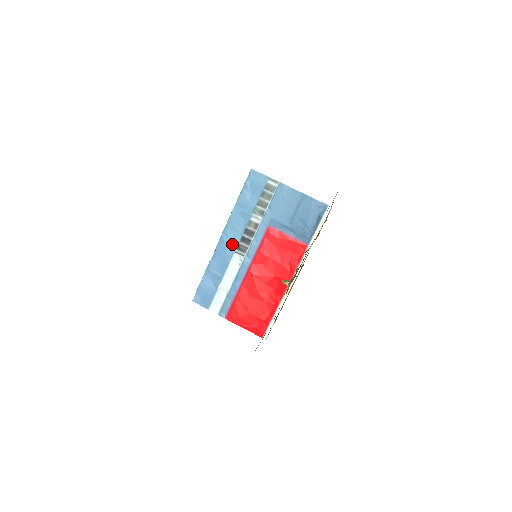
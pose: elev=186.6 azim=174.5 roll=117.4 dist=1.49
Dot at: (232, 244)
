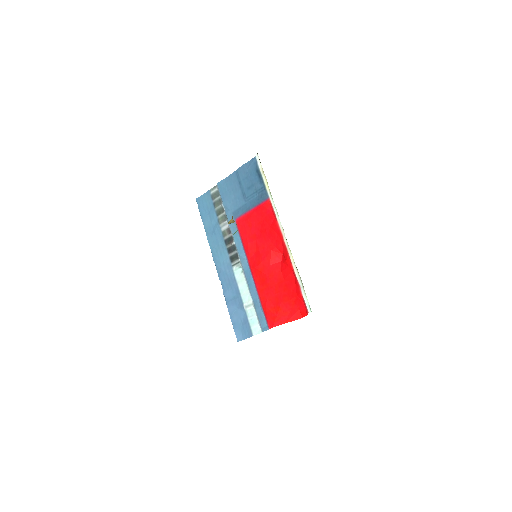
Dot at: (226, 263)
